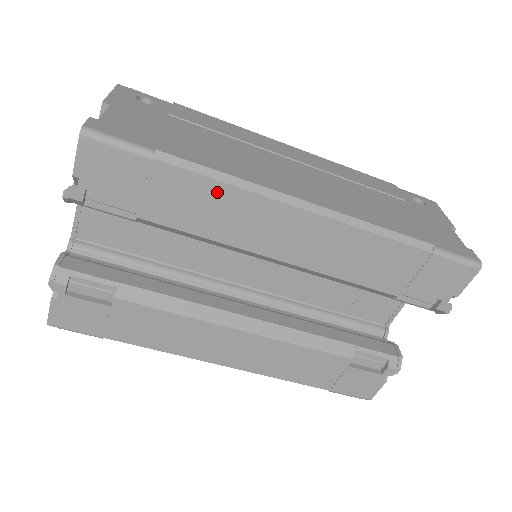
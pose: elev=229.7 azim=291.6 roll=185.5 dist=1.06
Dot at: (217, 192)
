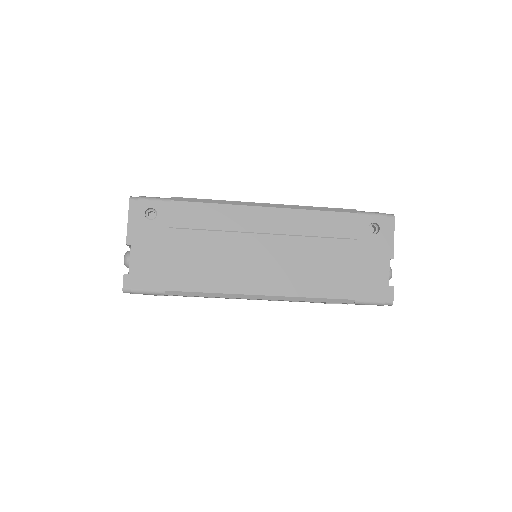
Dot at: occluded
